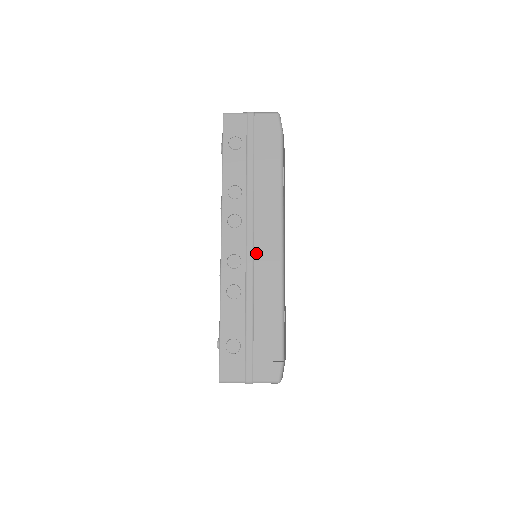
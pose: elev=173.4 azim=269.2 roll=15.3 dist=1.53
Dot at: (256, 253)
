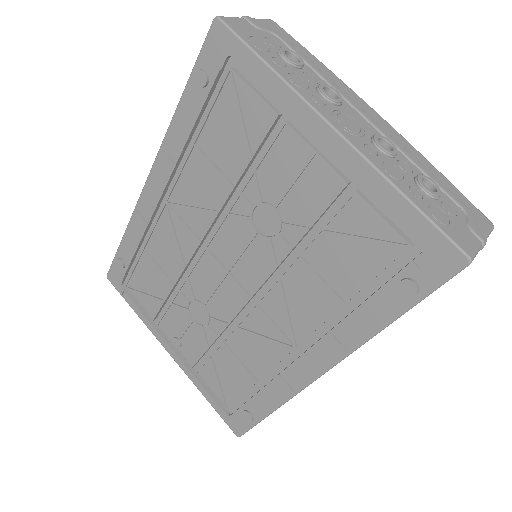
Dot at: occluded
